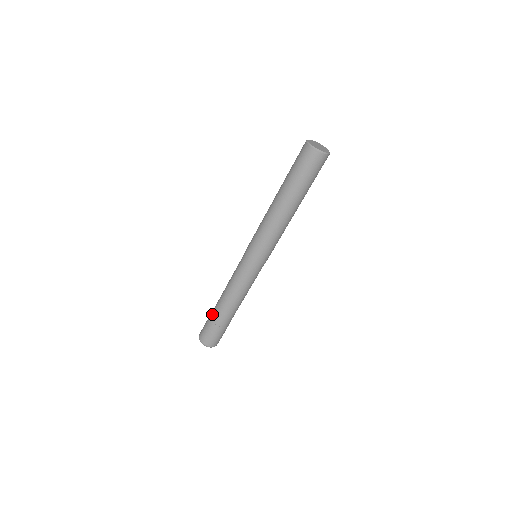
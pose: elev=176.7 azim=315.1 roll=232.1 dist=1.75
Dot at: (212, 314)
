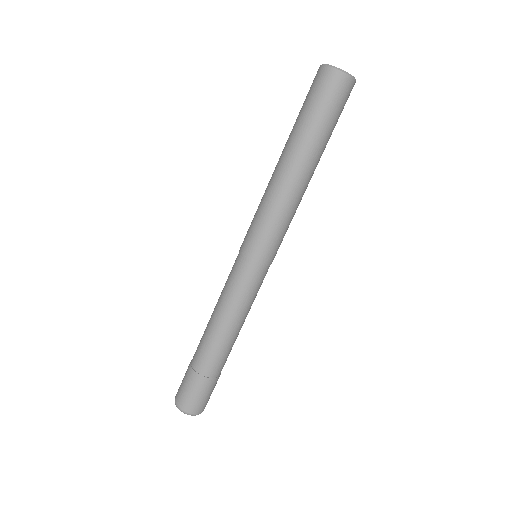
Dot at: (194, 360)
